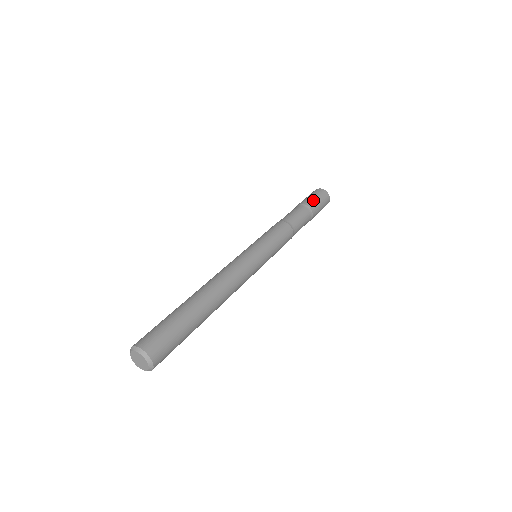
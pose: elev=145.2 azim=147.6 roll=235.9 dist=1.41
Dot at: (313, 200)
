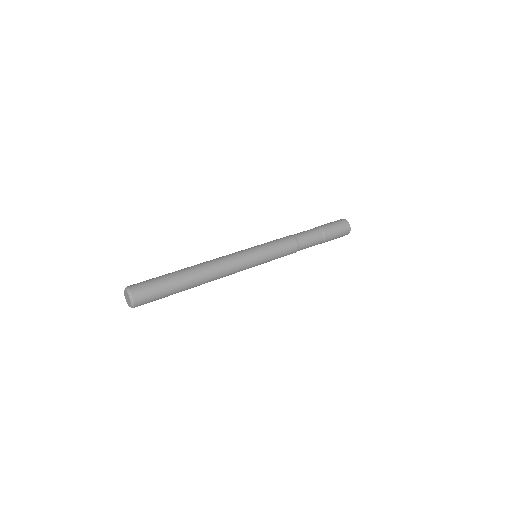
Dot at: (326, 224)
